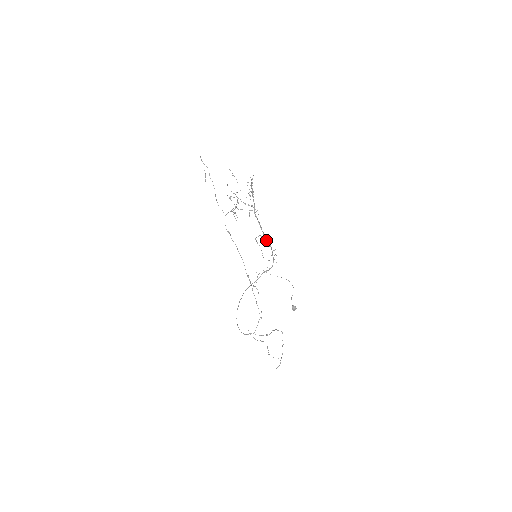
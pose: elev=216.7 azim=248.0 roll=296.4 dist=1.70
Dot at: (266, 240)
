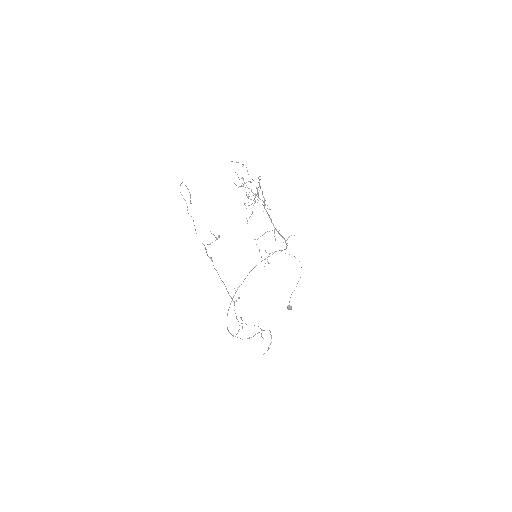
Dot at: (277, 231)
